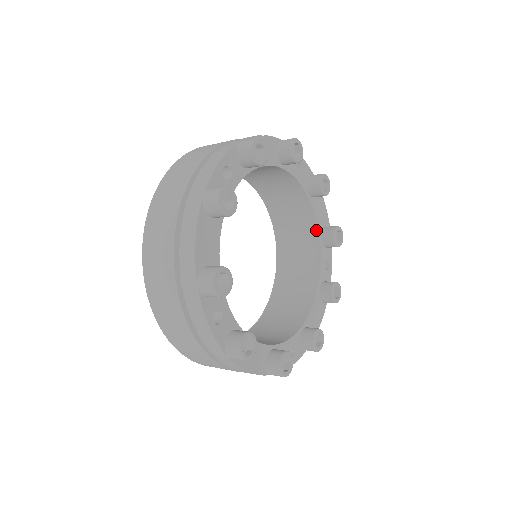
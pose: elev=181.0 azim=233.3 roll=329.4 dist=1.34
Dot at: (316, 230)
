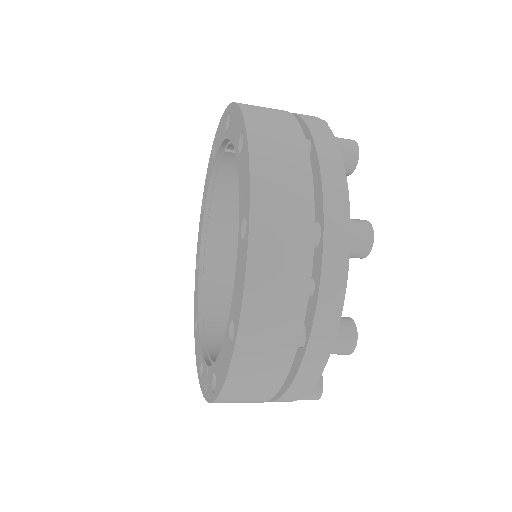
Dot at: occluded
